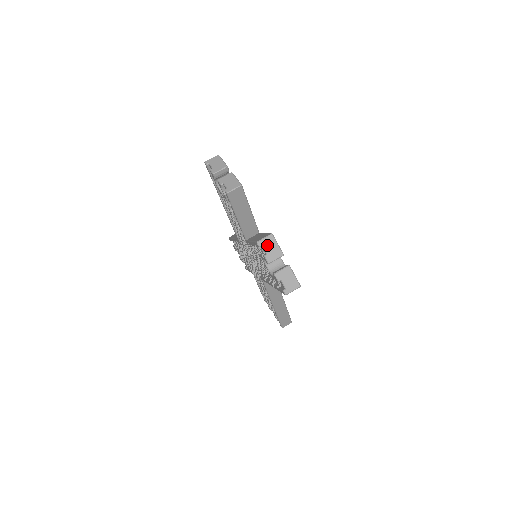
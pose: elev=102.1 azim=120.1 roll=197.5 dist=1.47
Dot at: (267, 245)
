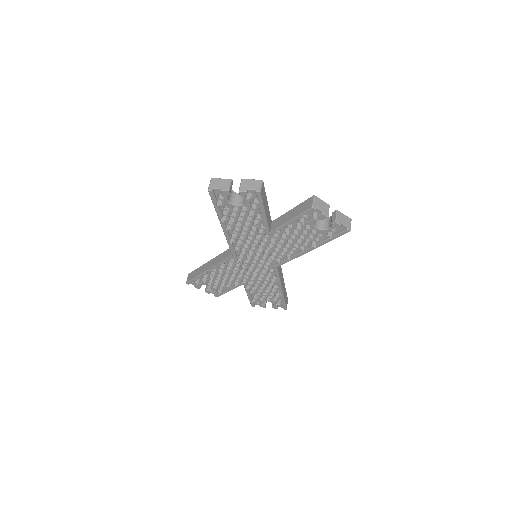
Dot at: (318, 205)
